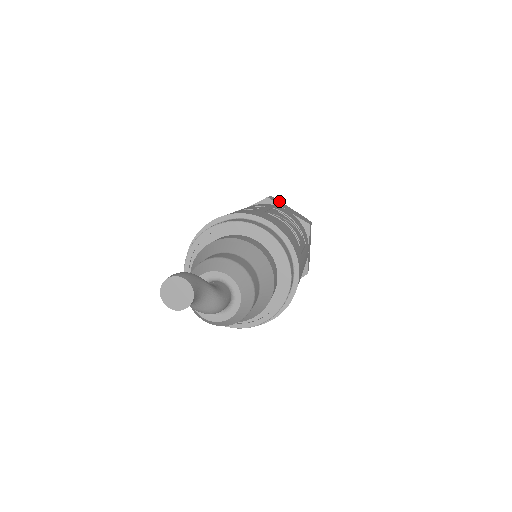
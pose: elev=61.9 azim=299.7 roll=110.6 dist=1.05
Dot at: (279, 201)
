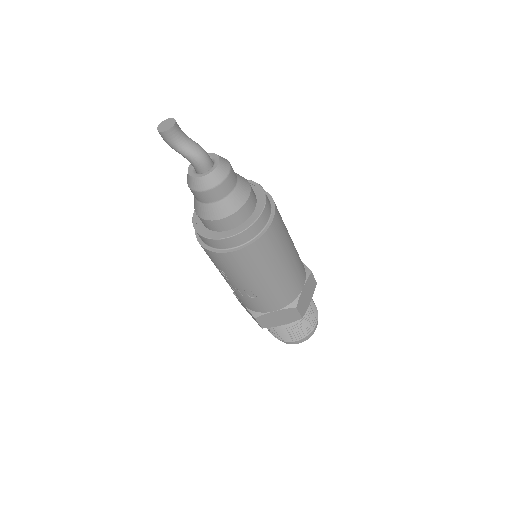
Dot at: occluded
